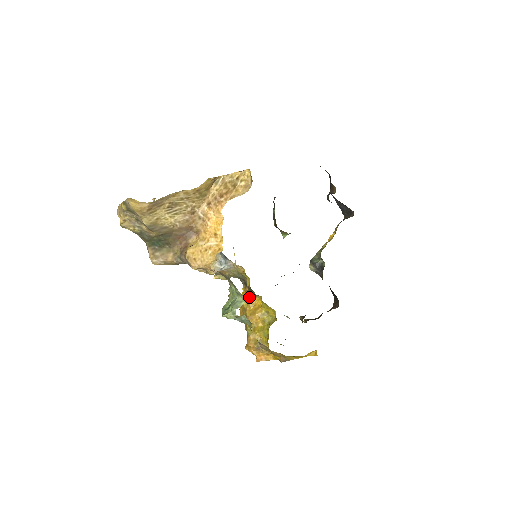
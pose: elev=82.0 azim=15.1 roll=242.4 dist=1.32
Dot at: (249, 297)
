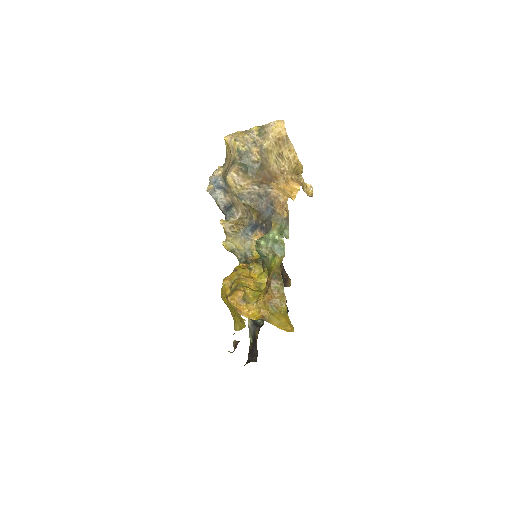
Dot at: (250, 267)
